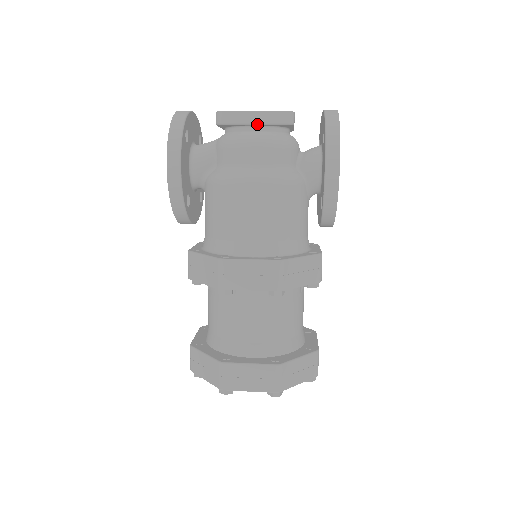
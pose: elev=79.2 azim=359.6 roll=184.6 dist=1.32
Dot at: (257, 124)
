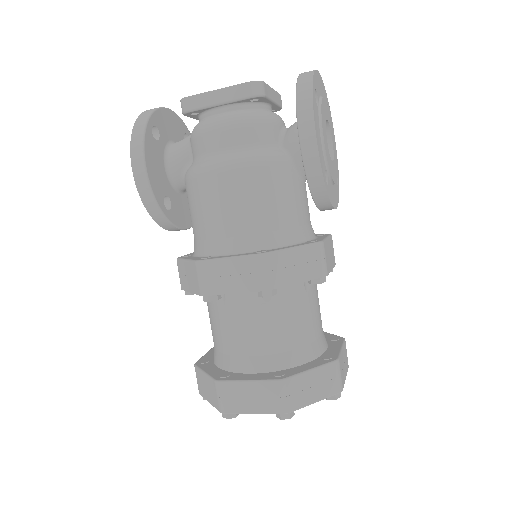
Dot at: (222, 104)
